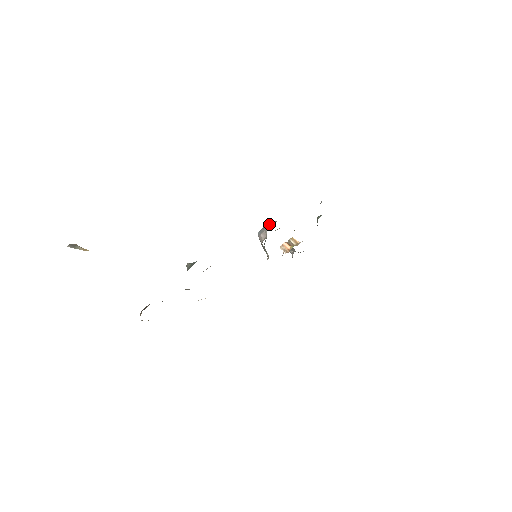
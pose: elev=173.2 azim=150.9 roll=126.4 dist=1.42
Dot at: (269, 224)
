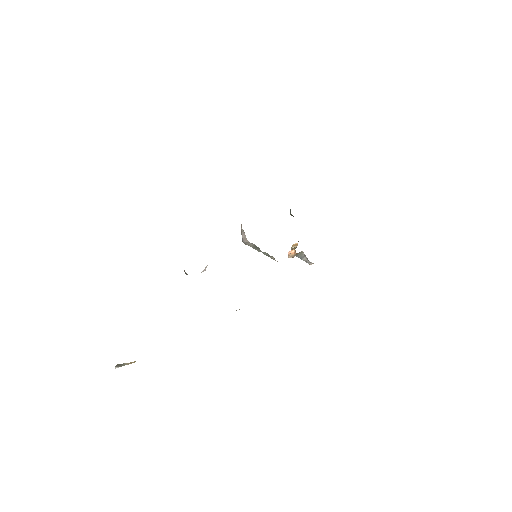
Dot at: occluded
